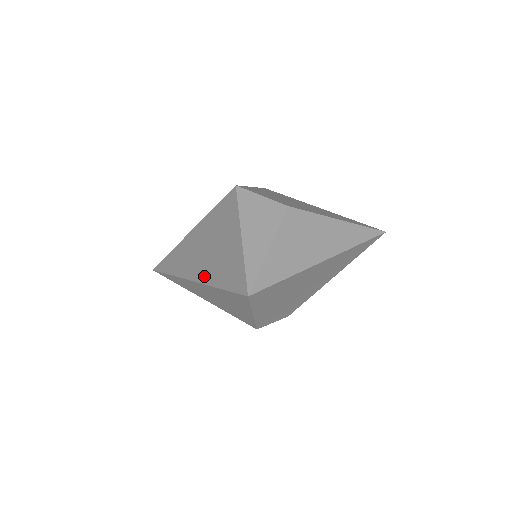
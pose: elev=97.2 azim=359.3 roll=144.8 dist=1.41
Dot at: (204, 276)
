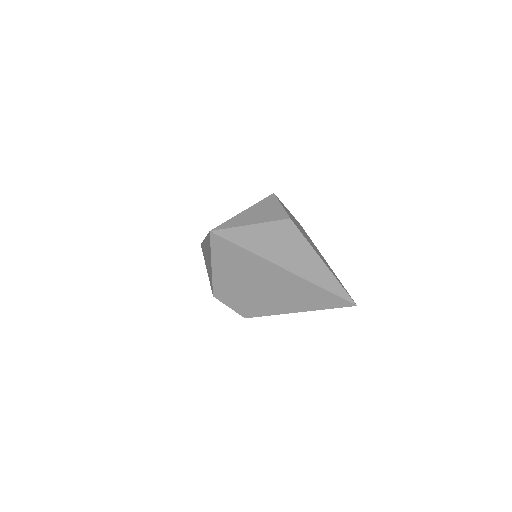
Dot at: occluded
